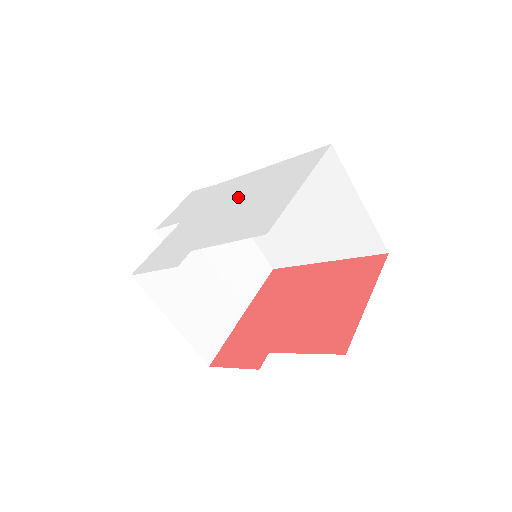
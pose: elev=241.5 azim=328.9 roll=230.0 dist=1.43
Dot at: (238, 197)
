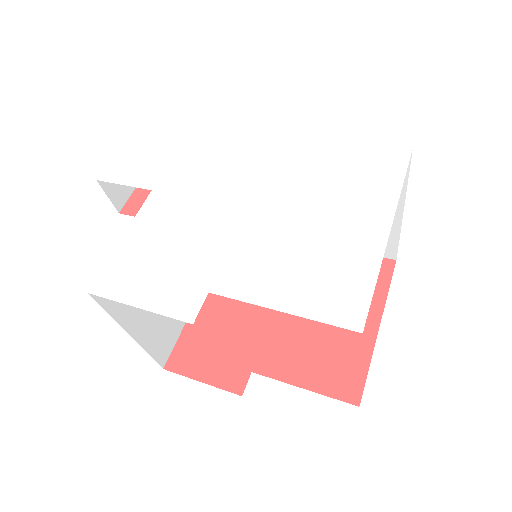
Dot at: (262, 189)
